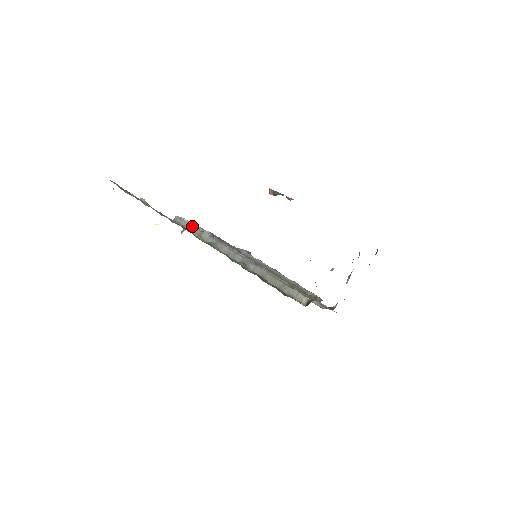
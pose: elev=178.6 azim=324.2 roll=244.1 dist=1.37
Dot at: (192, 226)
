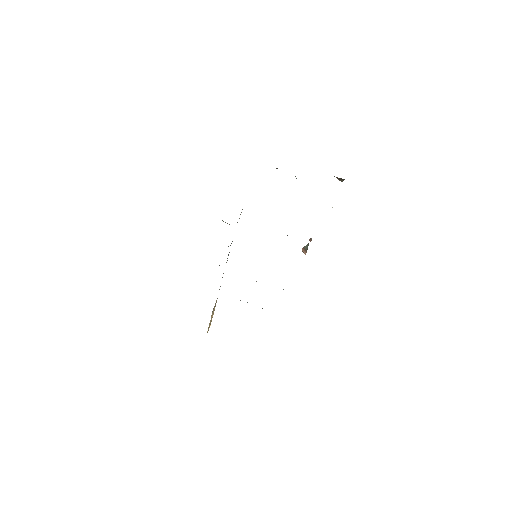
Dot at: occluded
